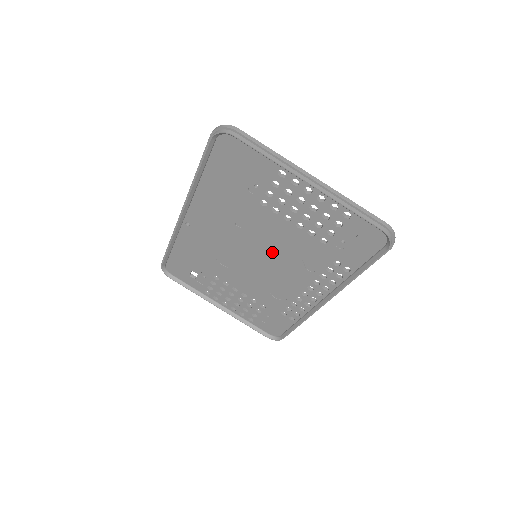
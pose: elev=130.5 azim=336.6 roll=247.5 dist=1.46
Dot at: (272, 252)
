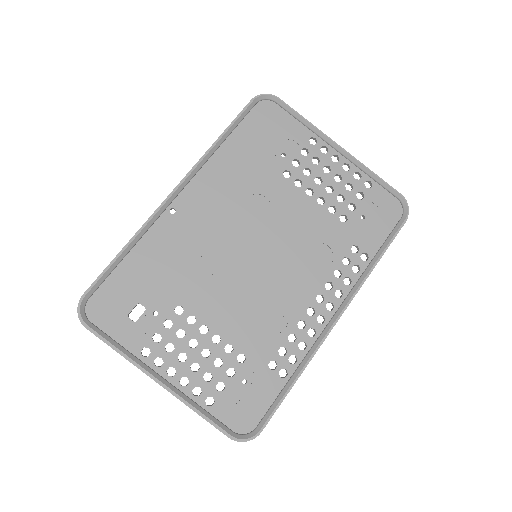
Dot at: (281, 244)
